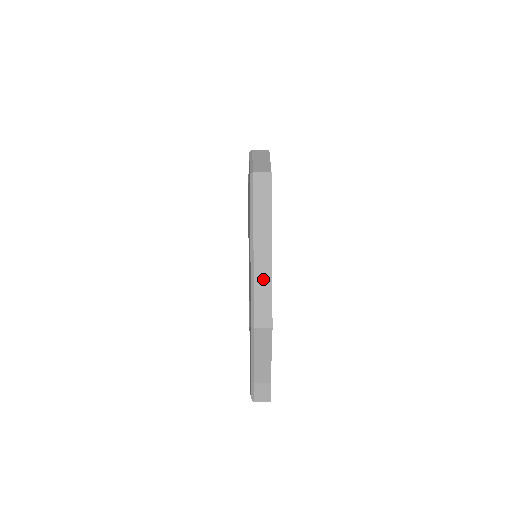
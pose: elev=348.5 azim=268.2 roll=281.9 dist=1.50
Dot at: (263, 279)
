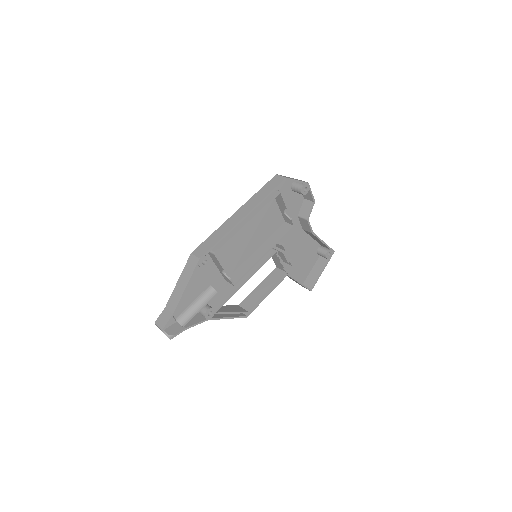
Dot at: (224, 229)
